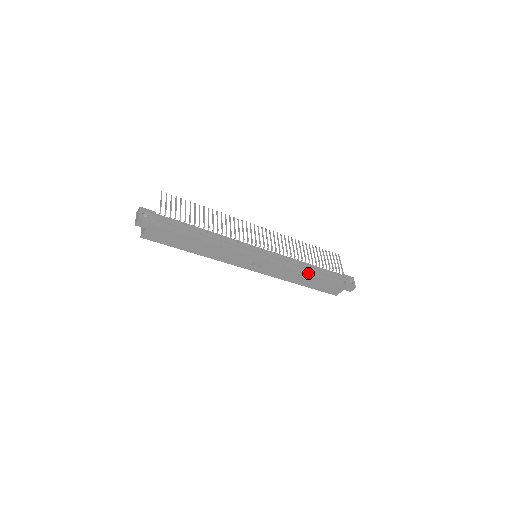
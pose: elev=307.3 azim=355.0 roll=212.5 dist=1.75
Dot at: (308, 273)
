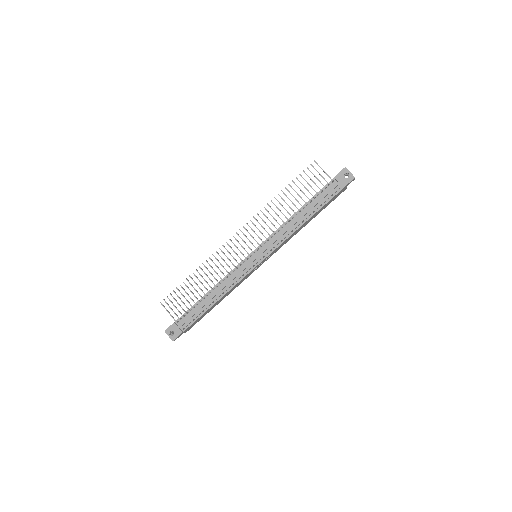
Dot at: (303, 223)
